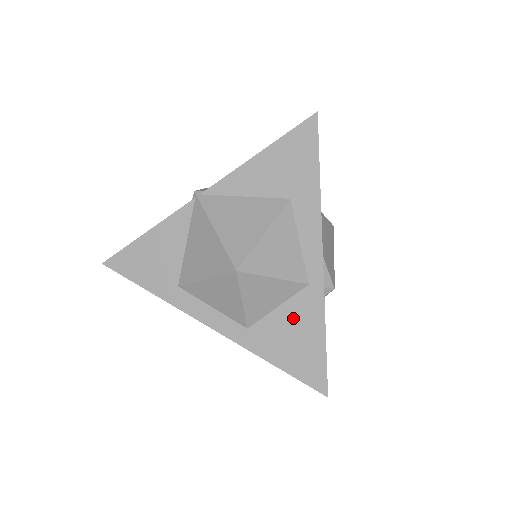
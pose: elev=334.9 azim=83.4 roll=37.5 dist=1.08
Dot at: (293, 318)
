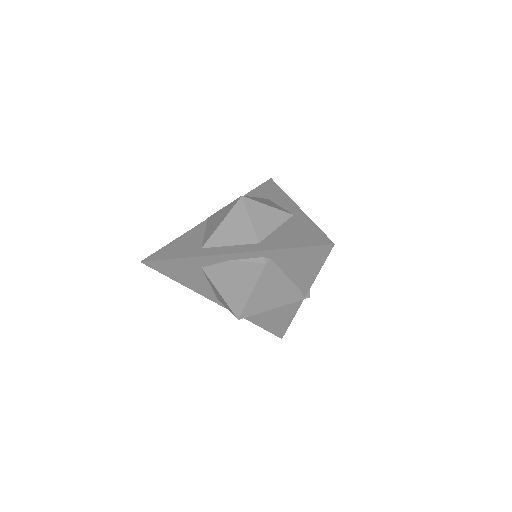
Dot at: (290, 228)
